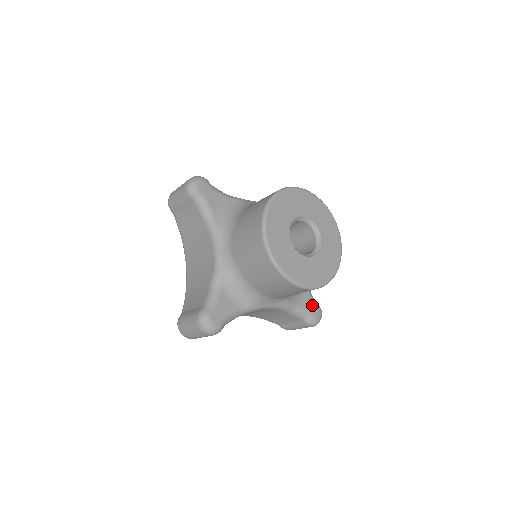
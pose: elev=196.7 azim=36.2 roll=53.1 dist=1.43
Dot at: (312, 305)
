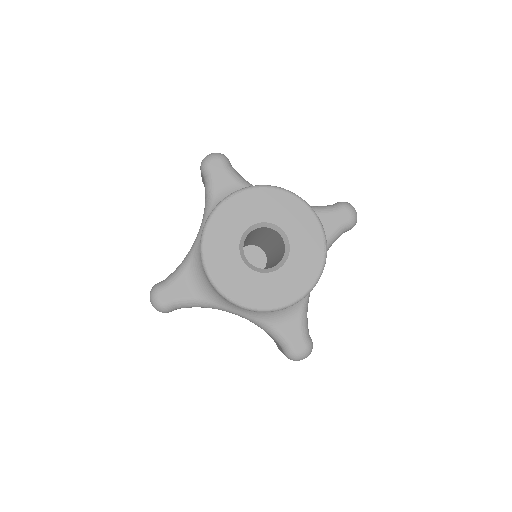
Dot at: (297, 336)
